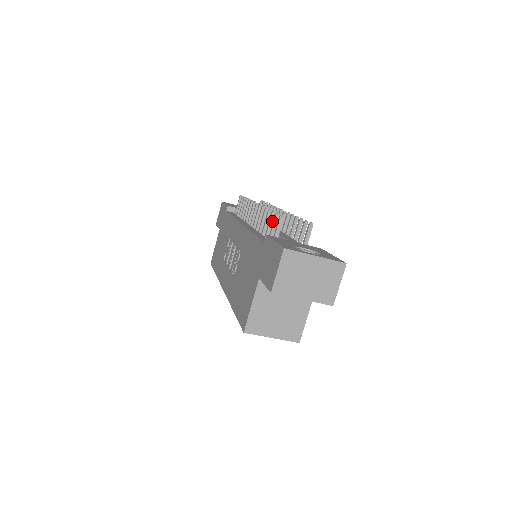
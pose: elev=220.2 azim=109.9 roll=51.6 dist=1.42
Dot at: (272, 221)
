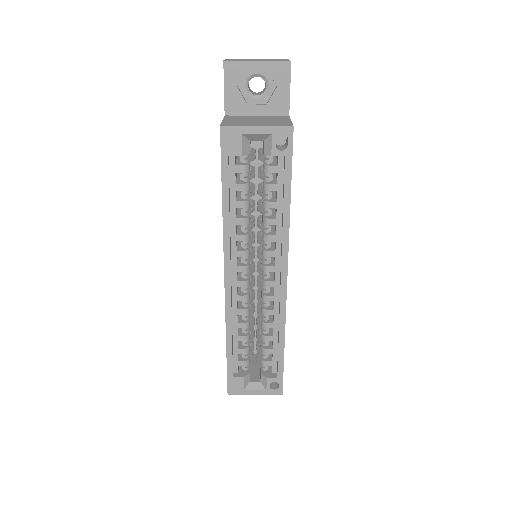
Dot at: occluded
